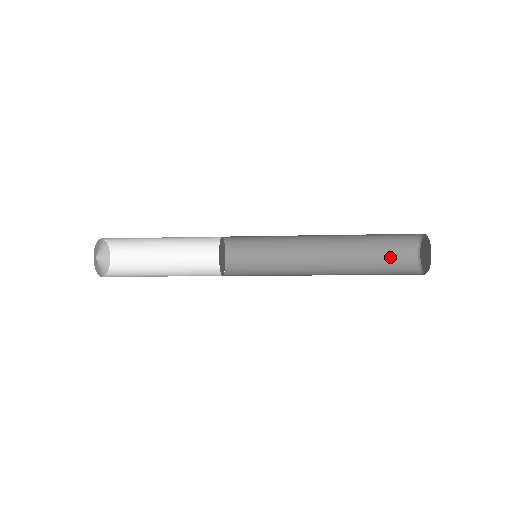
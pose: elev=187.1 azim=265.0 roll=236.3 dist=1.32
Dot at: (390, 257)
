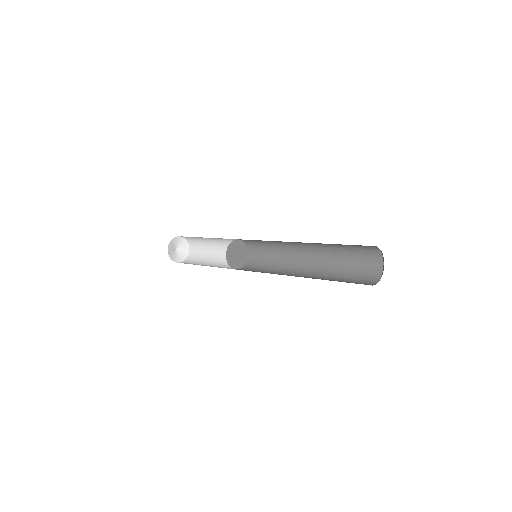
Dot at: (359, 268)
